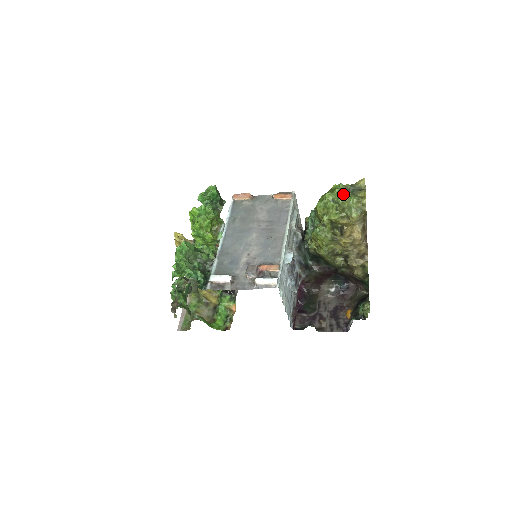
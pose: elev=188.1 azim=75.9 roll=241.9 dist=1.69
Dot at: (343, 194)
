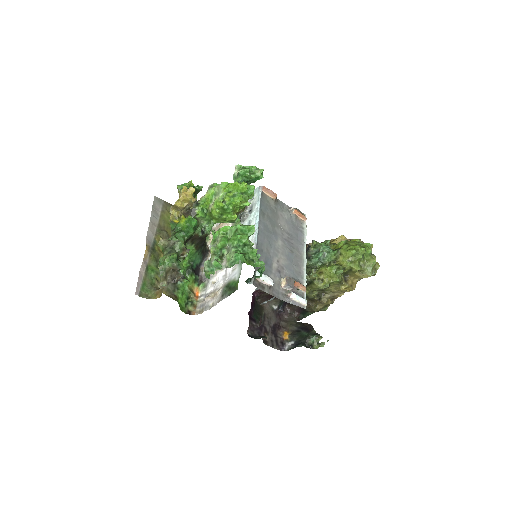
Dot at: (370, 254)
